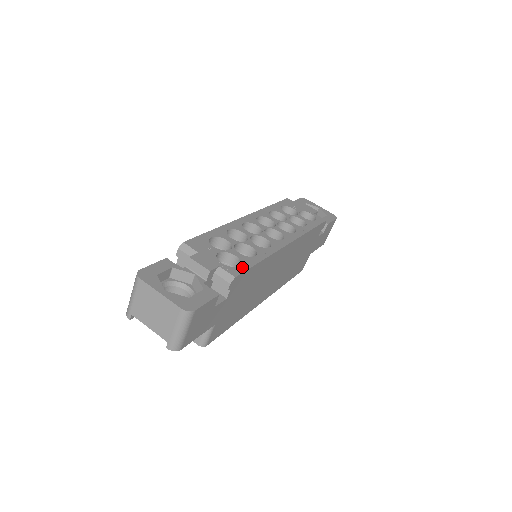
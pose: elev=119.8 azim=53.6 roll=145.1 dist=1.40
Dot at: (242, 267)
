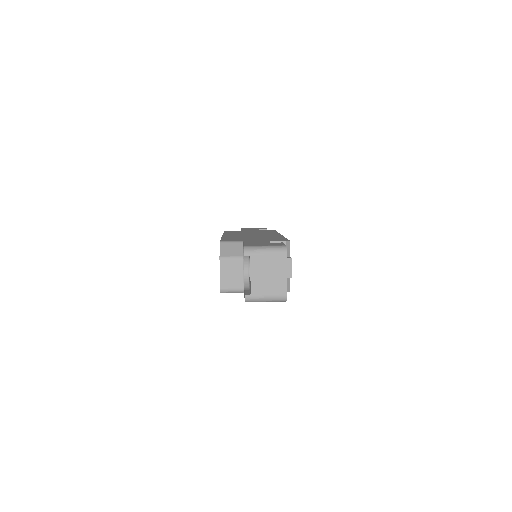
Dot at: occluded
